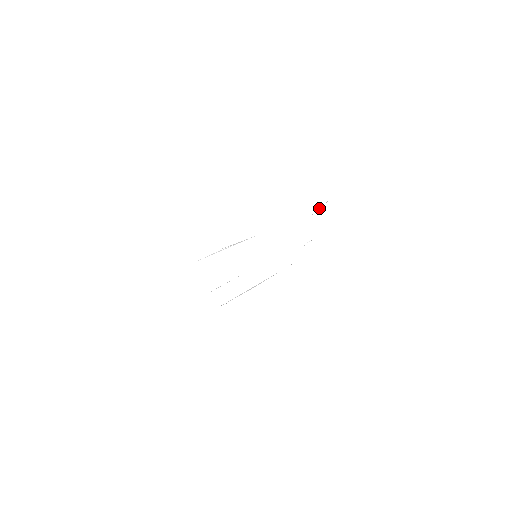
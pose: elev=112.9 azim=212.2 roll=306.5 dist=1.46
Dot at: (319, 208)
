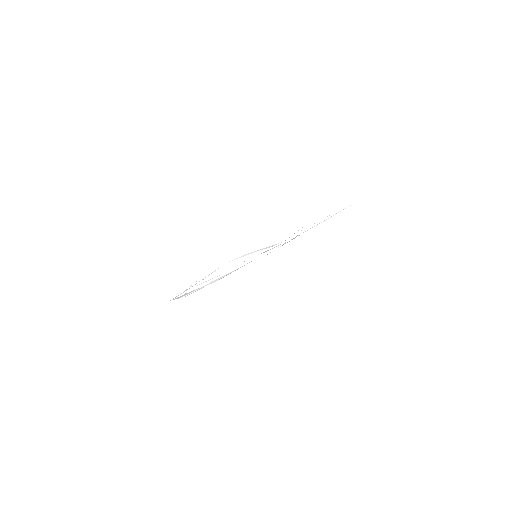
Dot at: (324, 220)
